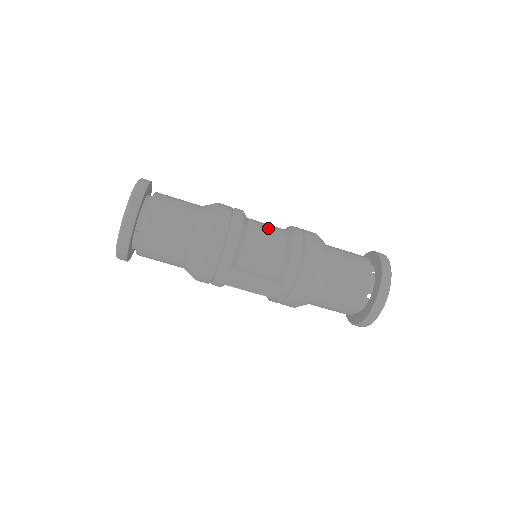
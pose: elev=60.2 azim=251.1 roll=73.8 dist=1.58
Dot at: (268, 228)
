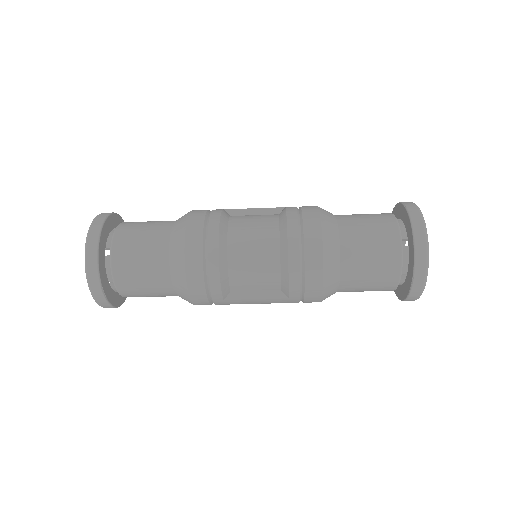
Dot at: (254, 235)
